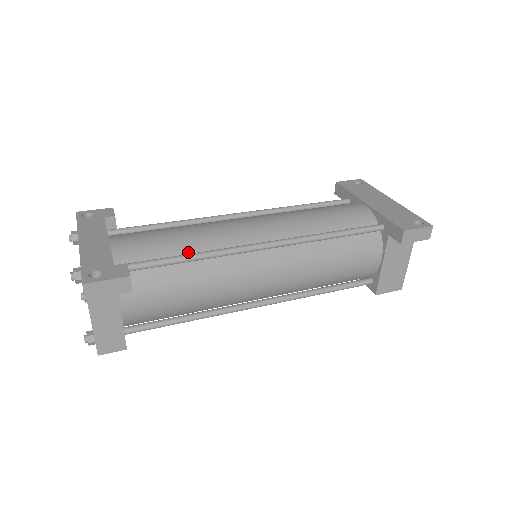
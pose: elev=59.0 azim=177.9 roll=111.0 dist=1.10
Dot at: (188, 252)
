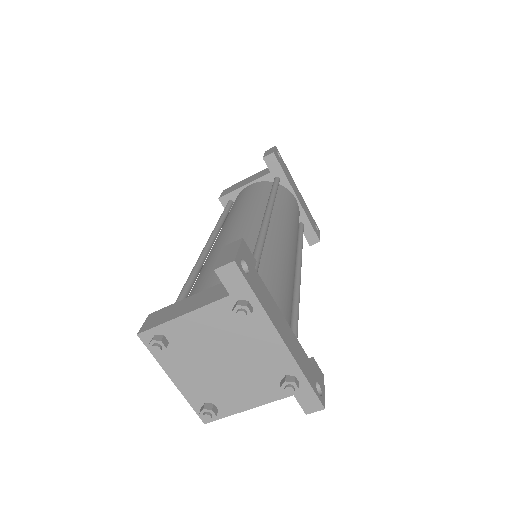
Dot at: occluded
